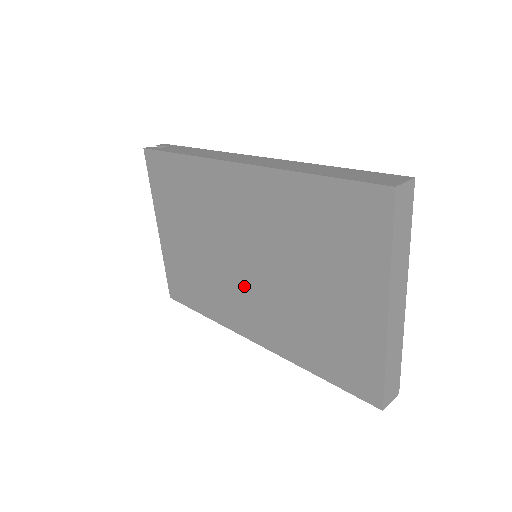
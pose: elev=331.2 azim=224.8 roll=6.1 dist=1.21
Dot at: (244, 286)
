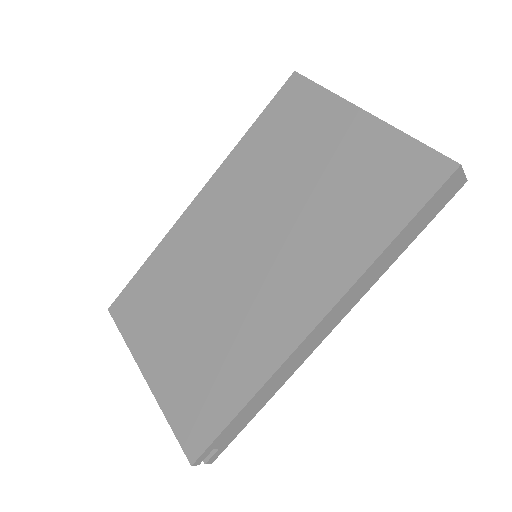
Dot at: (262, 279)
